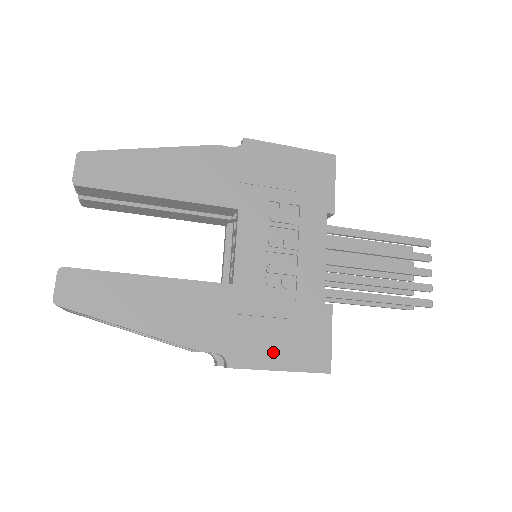
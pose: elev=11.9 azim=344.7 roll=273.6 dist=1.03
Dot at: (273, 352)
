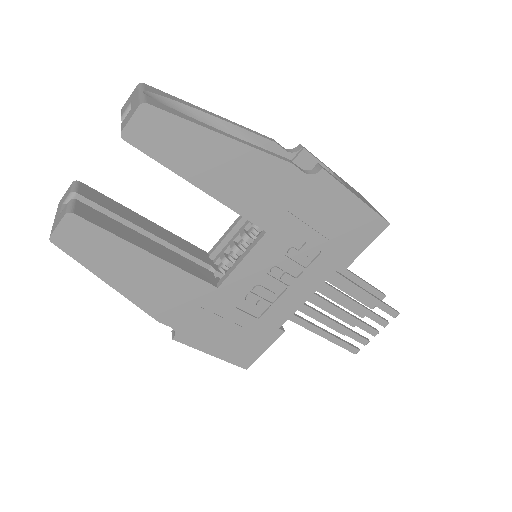
Dot at: (215, 343)
